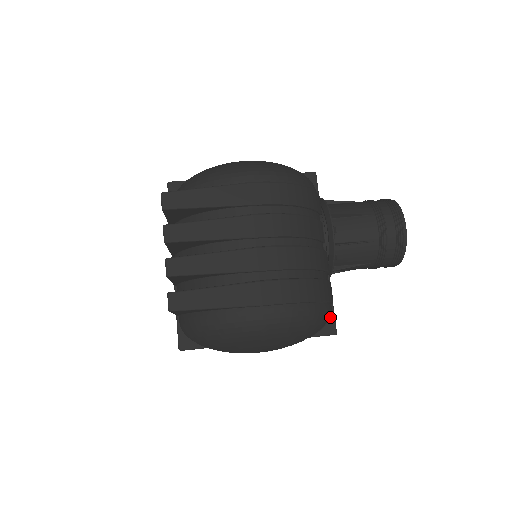
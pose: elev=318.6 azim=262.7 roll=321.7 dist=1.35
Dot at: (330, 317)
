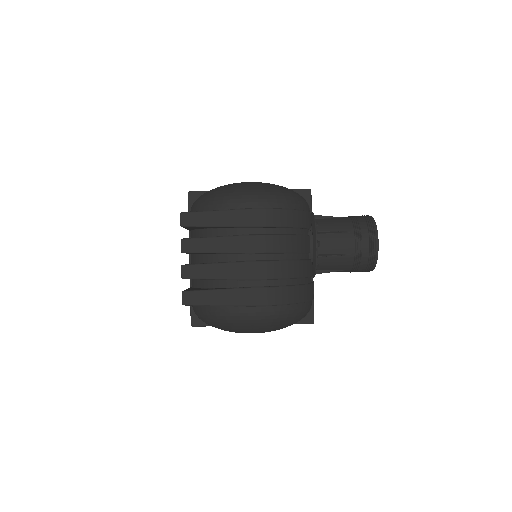
Dot at: (310, 310)
